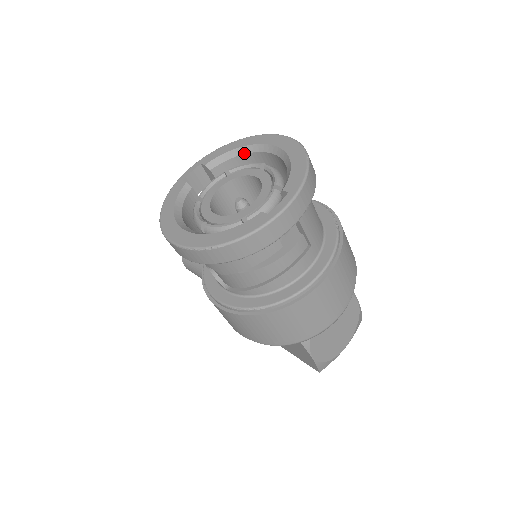
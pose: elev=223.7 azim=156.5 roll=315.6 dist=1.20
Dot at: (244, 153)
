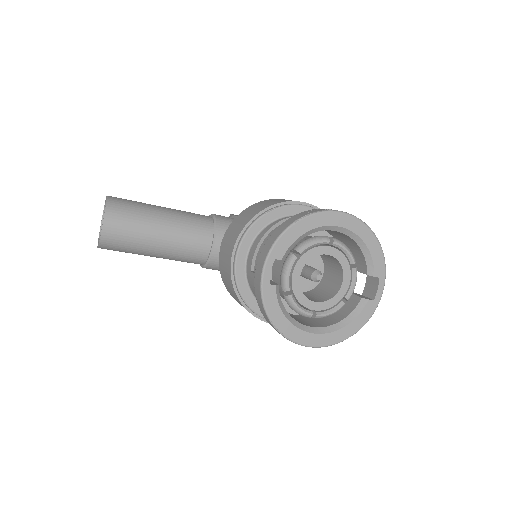
Dot at: occluded
